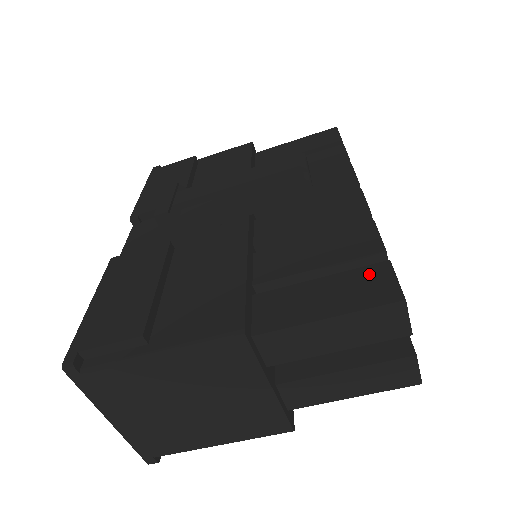
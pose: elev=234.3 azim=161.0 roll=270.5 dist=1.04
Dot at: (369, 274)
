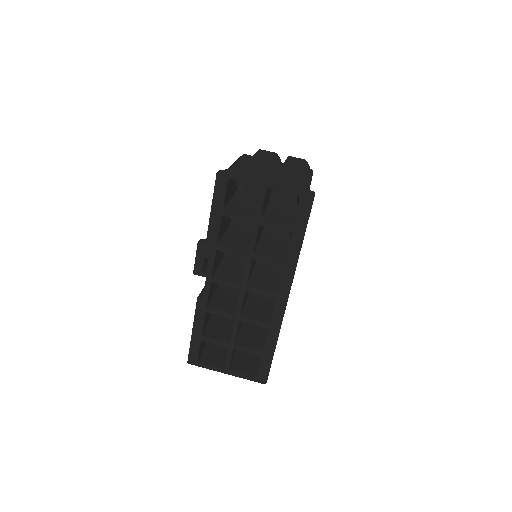
Dot at: occluded
